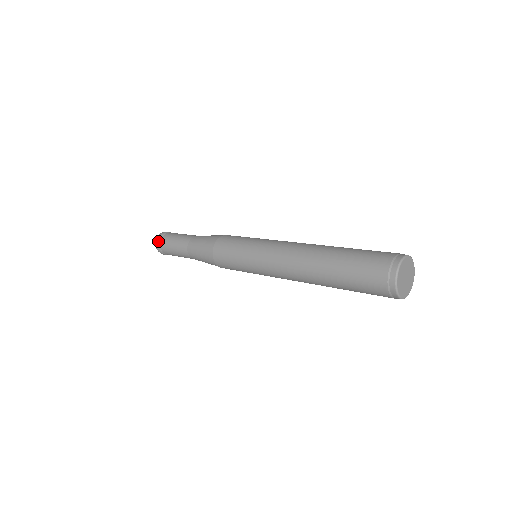
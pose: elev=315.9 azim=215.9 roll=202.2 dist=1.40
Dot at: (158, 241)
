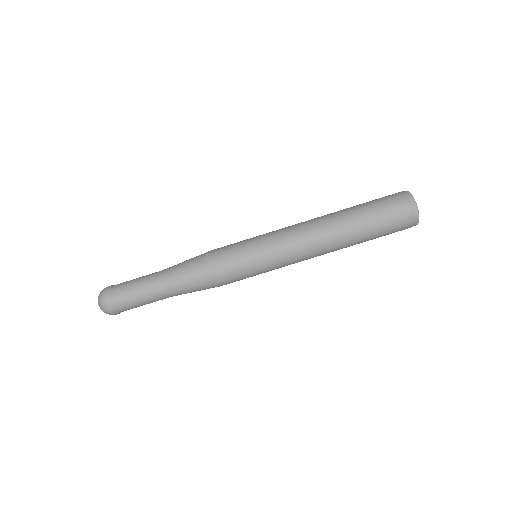
Dot at: (112, 307)
